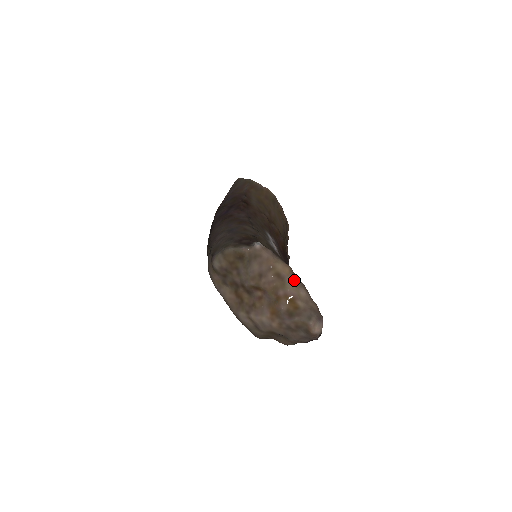
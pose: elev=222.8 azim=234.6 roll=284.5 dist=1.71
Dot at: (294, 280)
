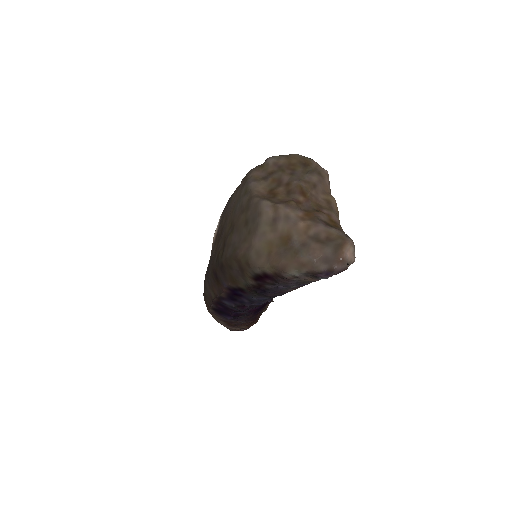
Dot at: (339, 220)
